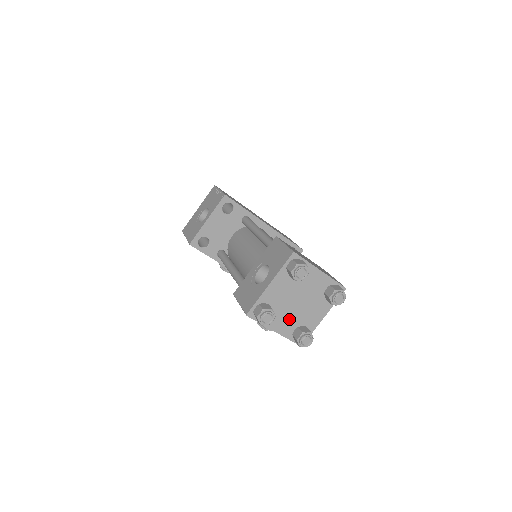
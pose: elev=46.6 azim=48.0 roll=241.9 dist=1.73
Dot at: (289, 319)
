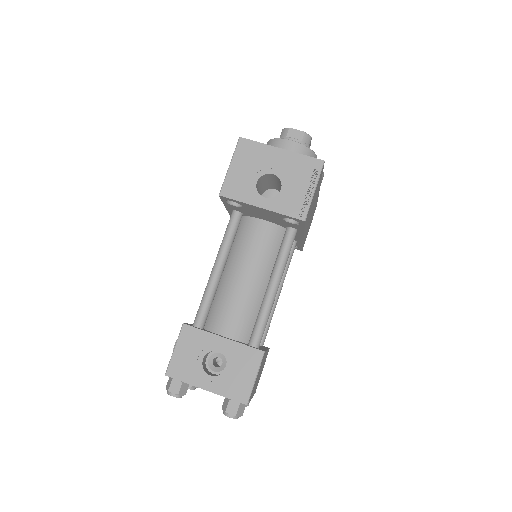
Dot at: occluded
